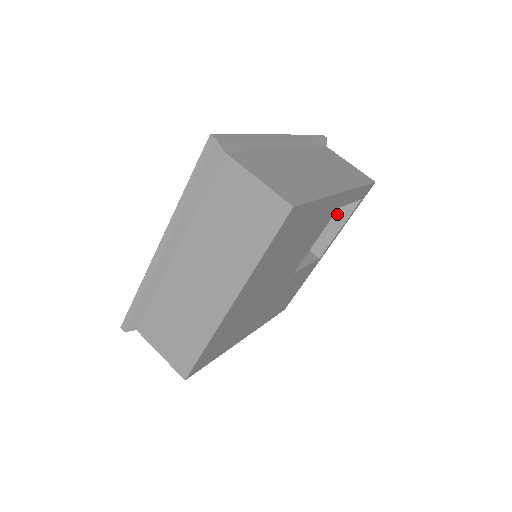
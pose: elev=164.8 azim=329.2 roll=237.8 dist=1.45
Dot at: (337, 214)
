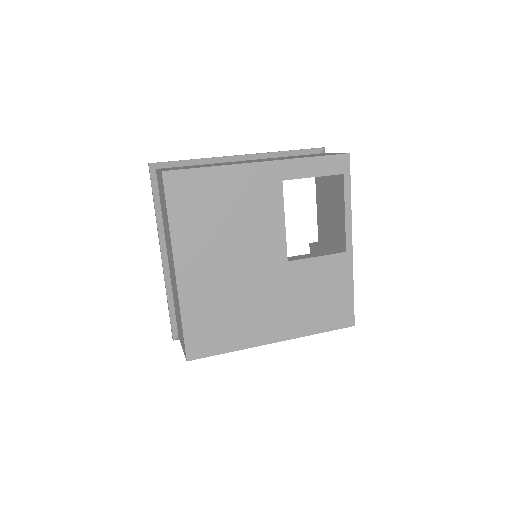
Dot at: (339, 201)
